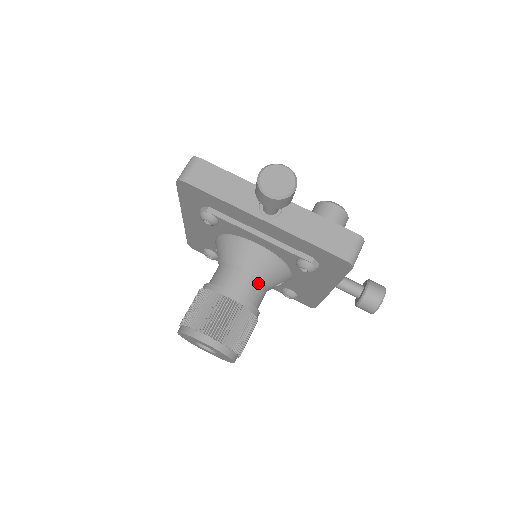
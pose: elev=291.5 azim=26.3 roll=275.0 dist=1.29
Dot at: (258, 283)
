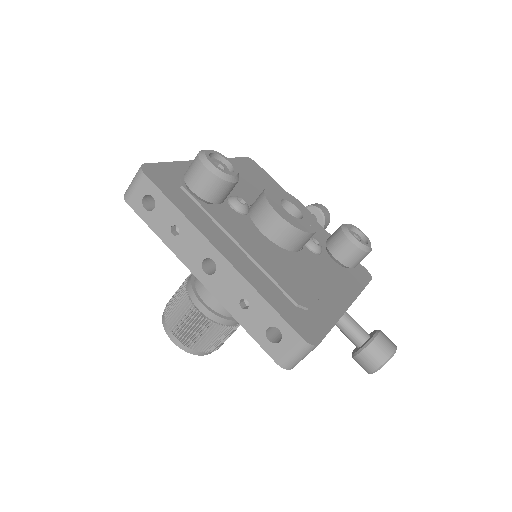
Dot at: occluded
